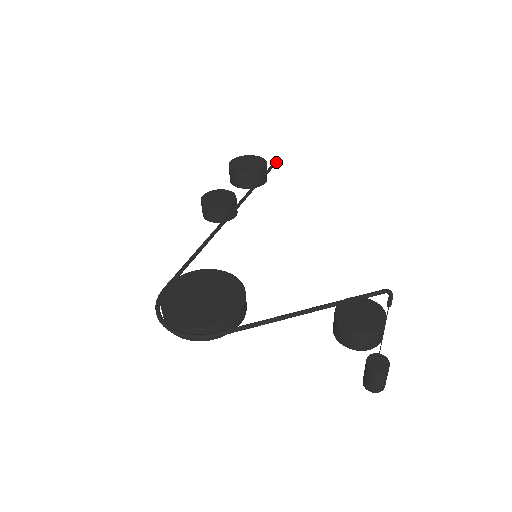
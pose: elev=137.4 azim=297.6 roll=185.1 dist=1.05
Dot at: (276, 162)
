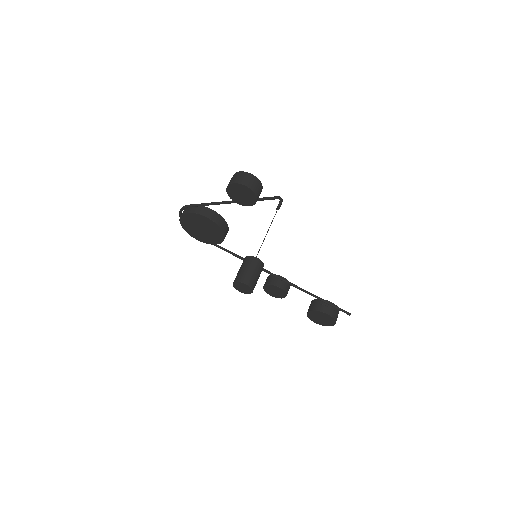
Dot at: (346, 311)
